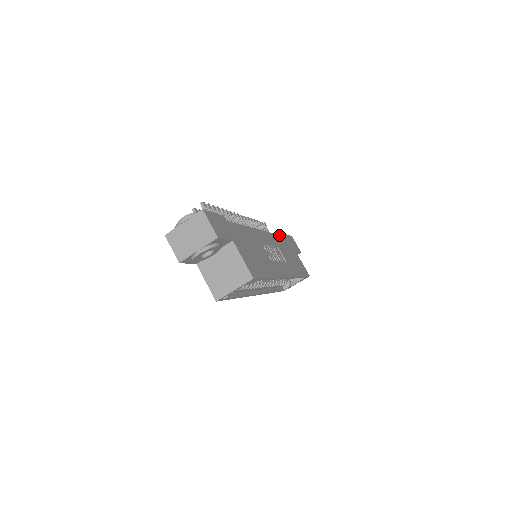
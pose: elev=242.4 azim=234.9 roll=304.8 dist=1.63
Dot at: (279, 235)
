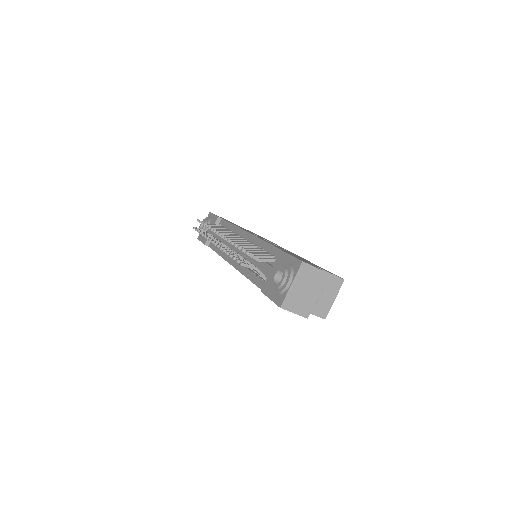
Dot at: (228, 222)
